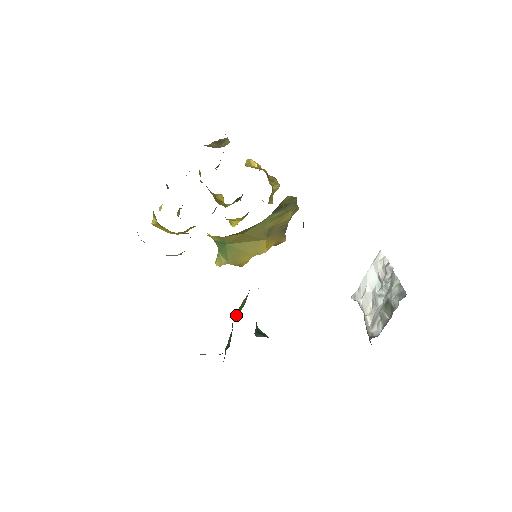
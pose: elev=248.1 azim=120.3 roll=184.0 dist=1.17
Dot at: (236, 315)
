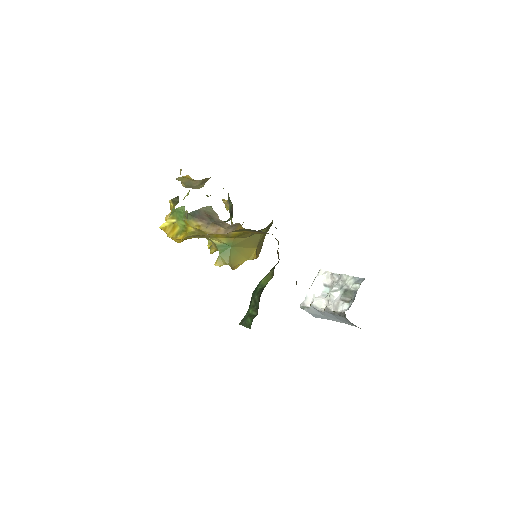
Dot at: (263, 288)
